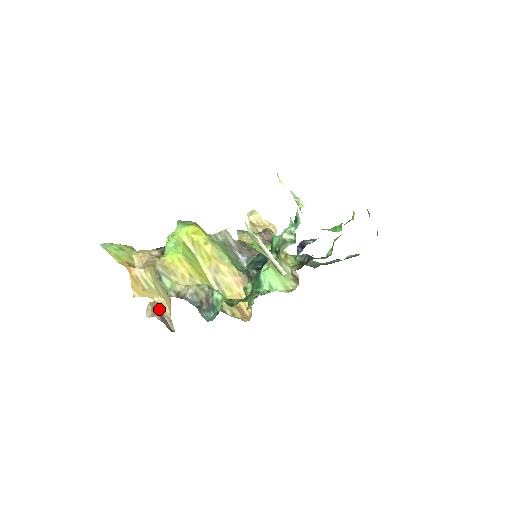
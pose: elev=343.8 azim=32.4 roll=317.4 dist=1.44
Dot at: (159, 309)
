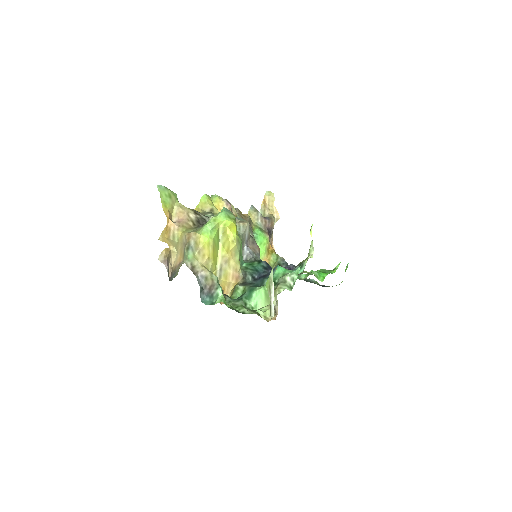
Dot at: (169, 257)
